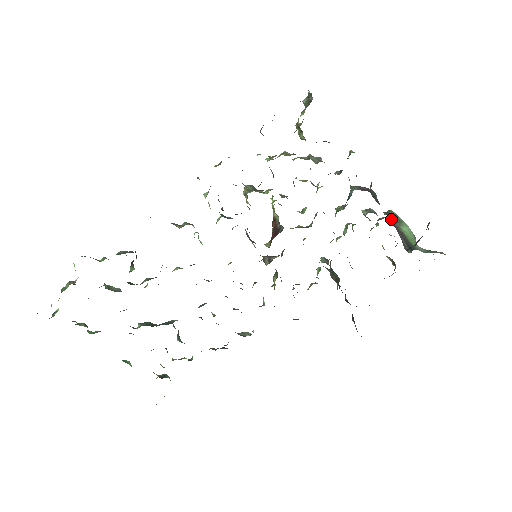
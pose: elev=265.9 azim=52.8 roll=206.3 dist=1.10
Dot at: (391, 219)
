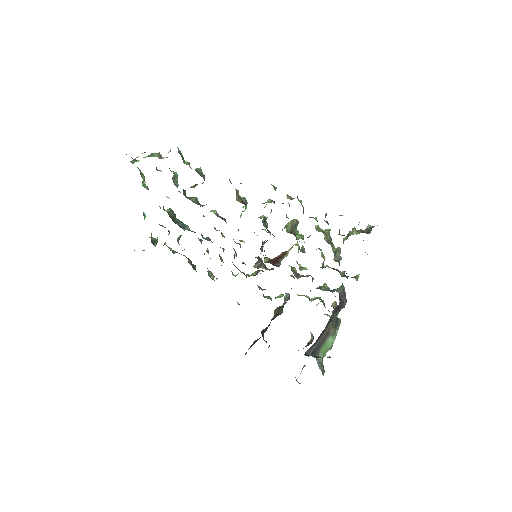
Dot at: (332, 327)
